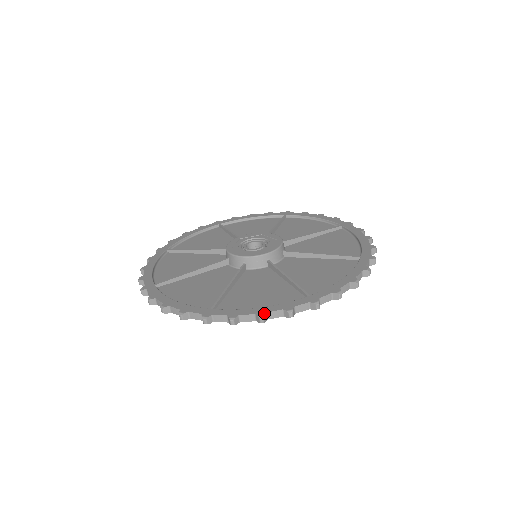
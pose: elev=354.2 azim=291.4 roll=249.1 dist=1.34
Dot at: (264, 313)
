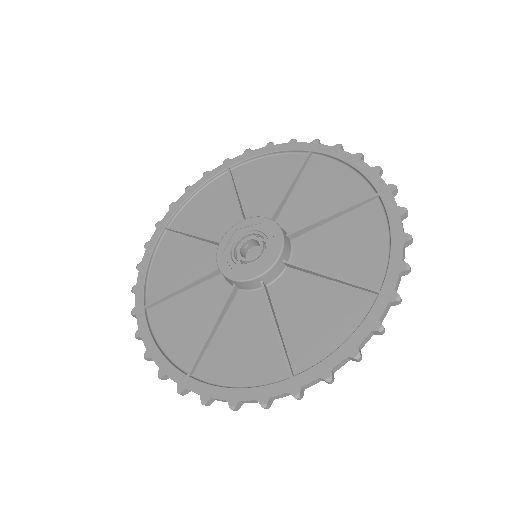
Dot at: (236, 402)
